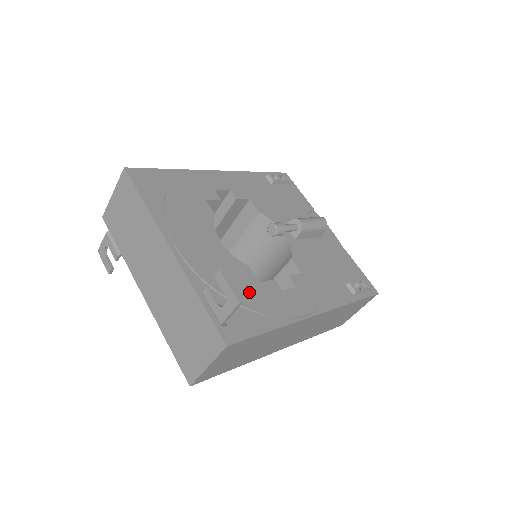
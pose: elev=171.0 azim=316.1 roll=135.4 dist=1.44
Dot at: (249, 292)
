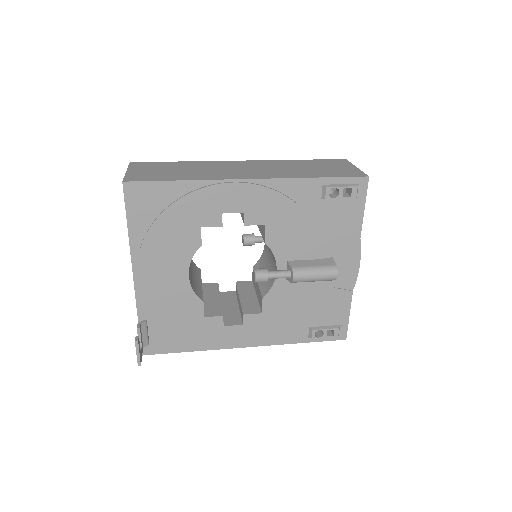
Dot at: (187, 324)
